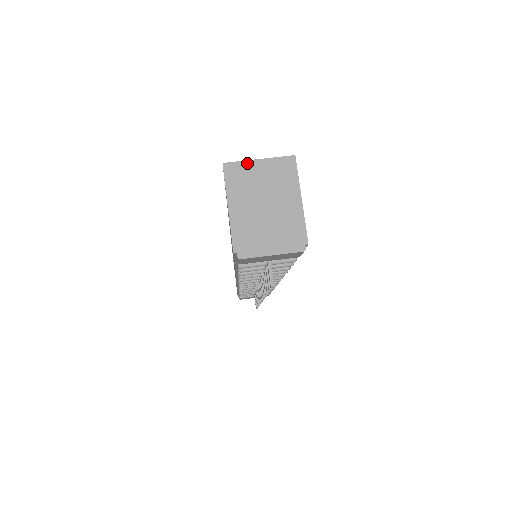
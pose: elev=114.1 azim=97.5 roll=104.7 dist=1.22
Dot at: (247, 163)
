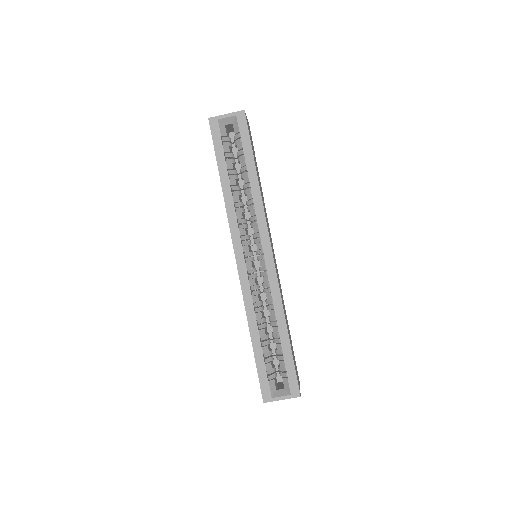
Dot at: occluded
